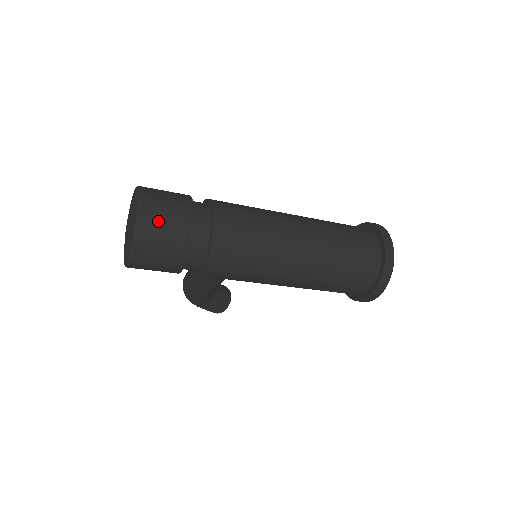
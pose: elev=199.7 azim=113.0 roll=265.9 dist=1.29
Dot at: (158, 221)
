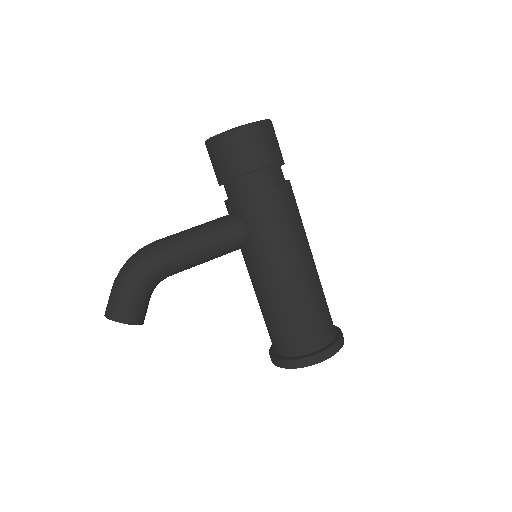
Dot at: occluded
